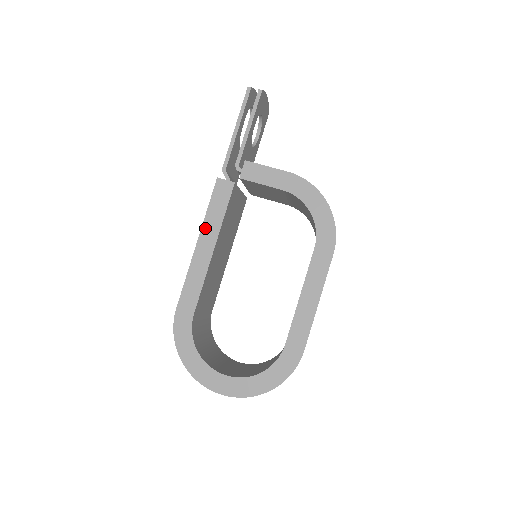
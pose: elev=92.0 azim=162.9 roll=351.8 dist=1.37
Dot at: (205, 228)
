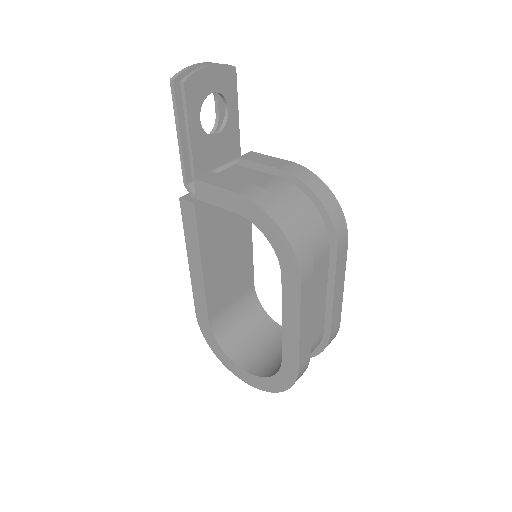
Dot at: (189, 248)
